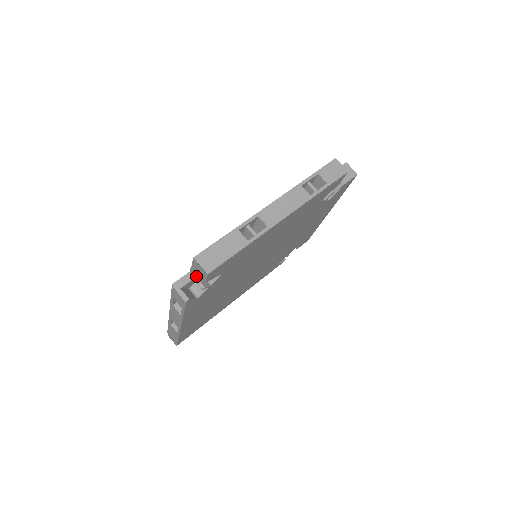
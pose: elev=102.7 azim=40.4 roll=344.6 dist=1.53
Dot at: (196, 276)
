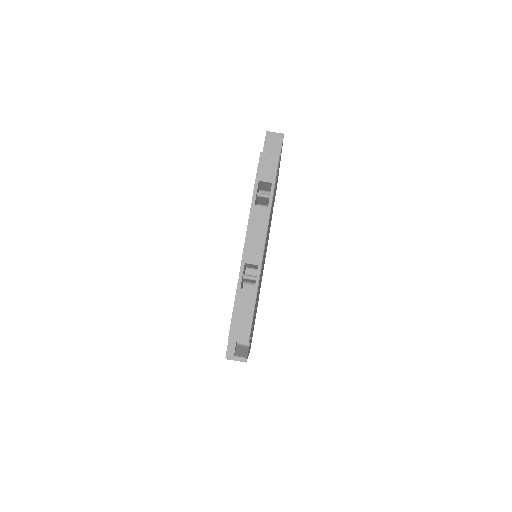
Dot at: occluded
